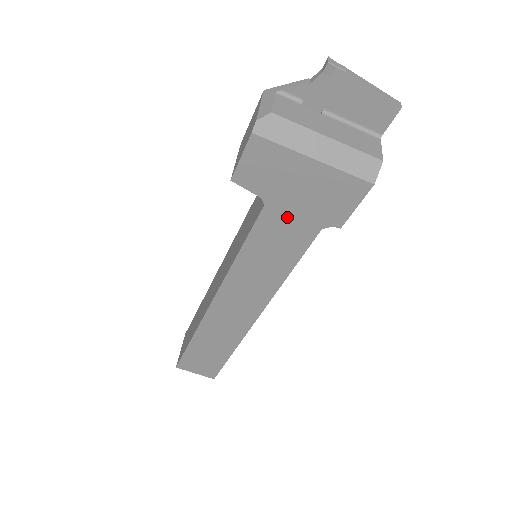
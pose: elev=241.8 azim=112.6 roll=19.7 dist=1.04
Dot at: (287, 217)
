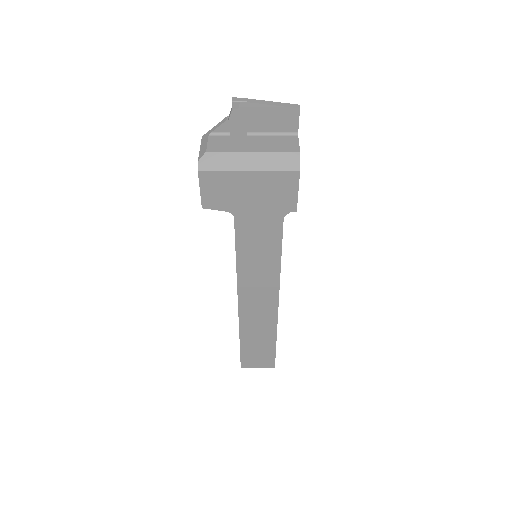
Dot at: (254, 218)
